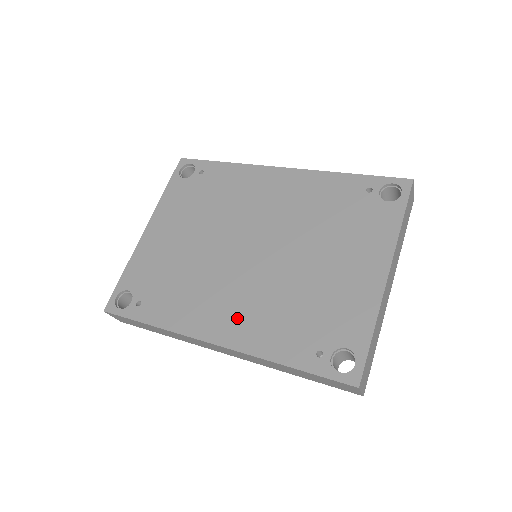
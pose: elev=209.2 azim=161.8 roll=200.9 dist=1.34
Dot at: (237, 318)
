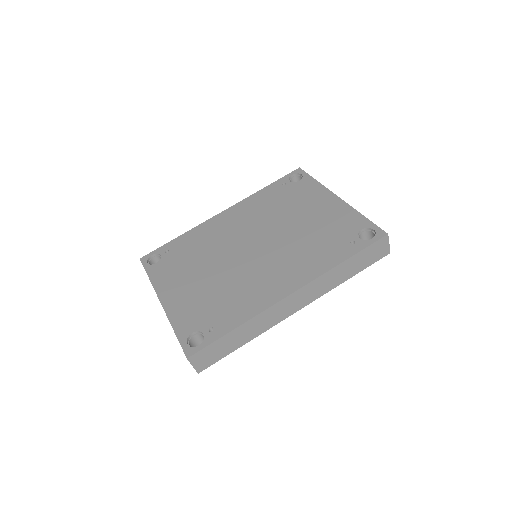
Dot at: (289, 273)
